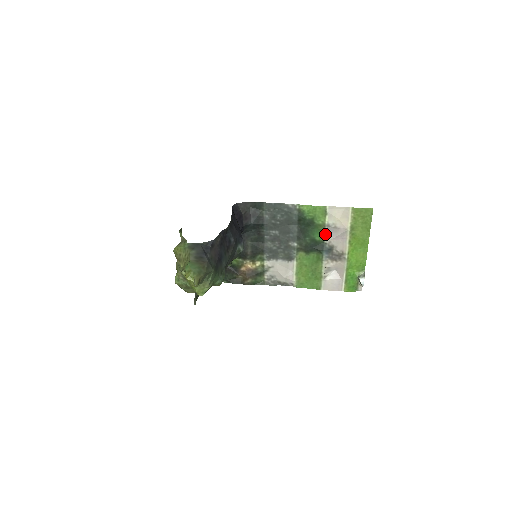
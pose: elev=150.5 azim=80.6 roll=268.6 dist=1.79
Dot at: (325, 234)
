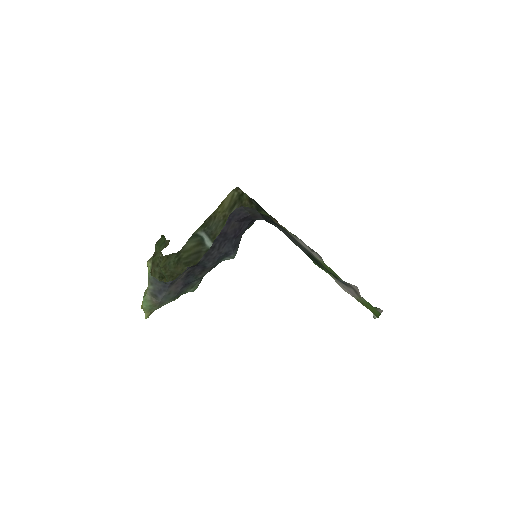
Dot at: occluded
